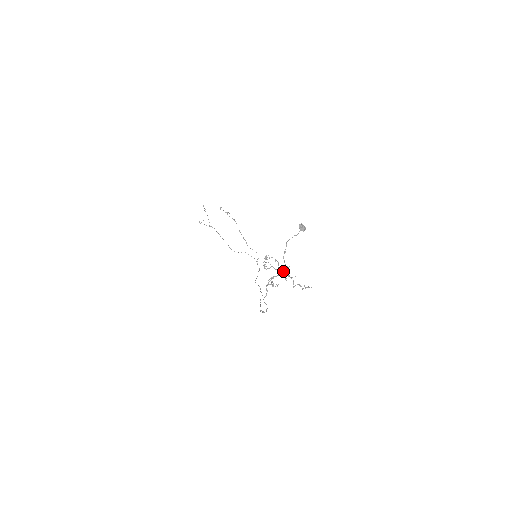
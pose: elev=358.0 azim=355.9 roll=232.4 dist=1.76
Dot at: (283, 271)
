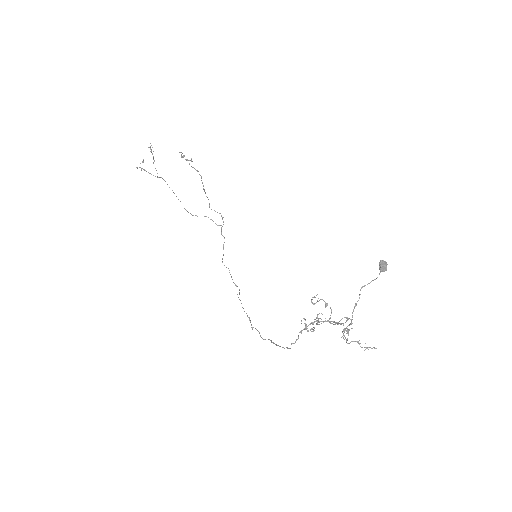
Dot at: occluded
